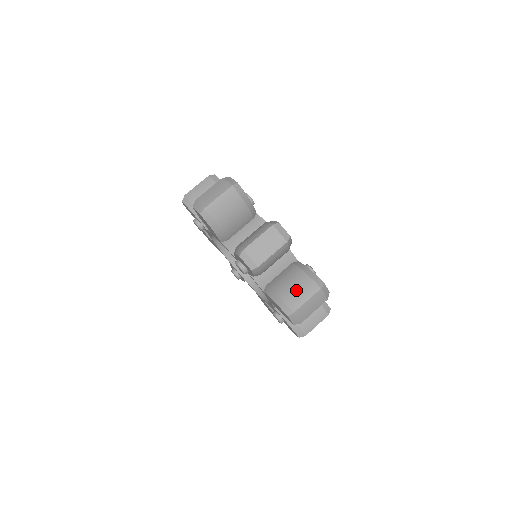
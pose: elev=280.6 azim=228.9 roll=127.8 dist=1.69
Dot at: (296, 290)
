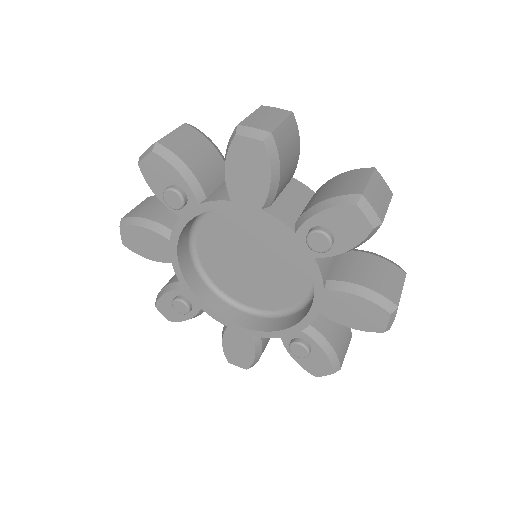
Dot at: occluded
